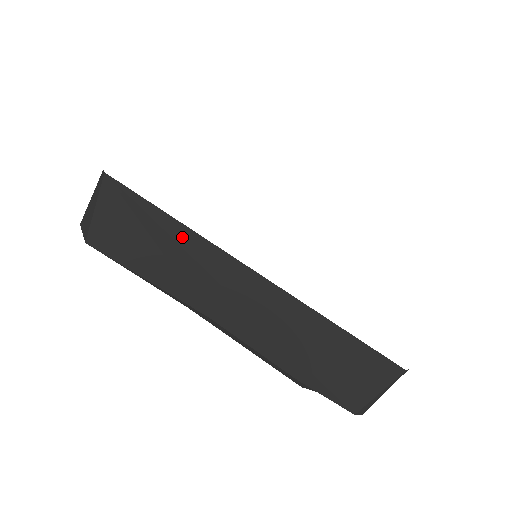
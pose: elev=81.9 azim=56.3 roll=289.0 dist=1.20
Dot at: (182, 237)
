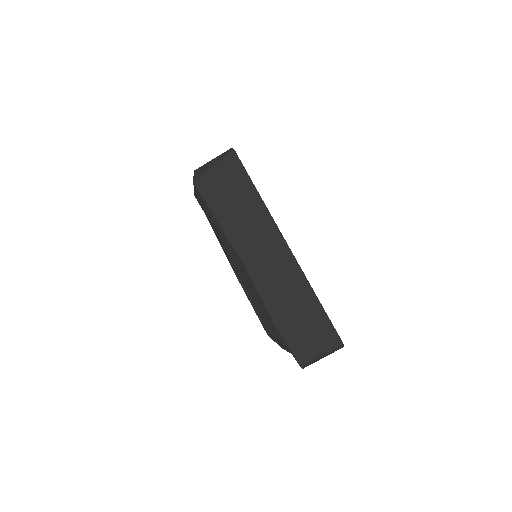
Dot at: (257, 207)
